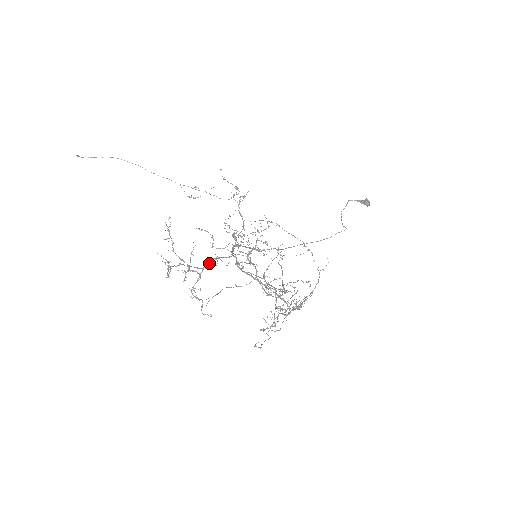
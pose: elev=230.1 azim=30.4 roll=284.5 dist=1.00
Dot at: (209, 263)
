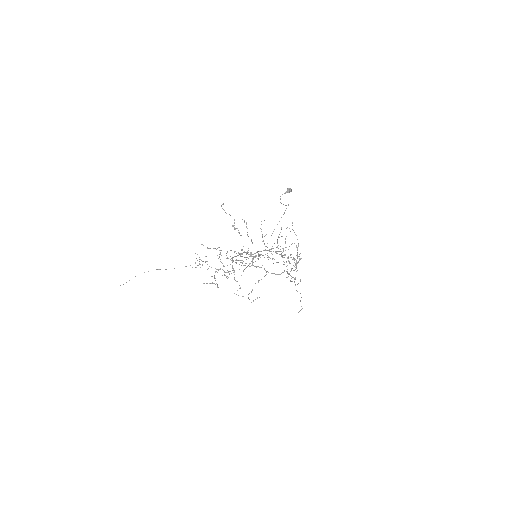
Dot at: occluded
